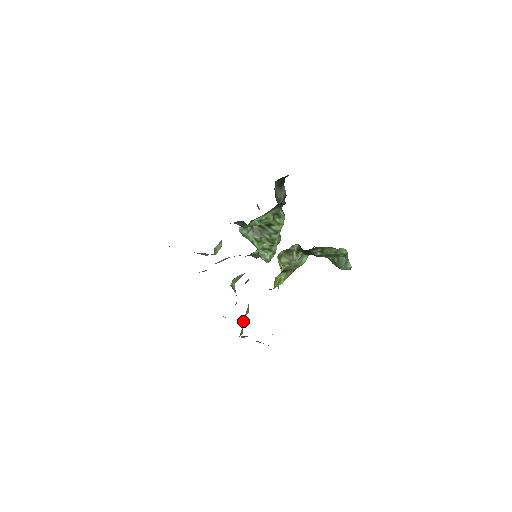
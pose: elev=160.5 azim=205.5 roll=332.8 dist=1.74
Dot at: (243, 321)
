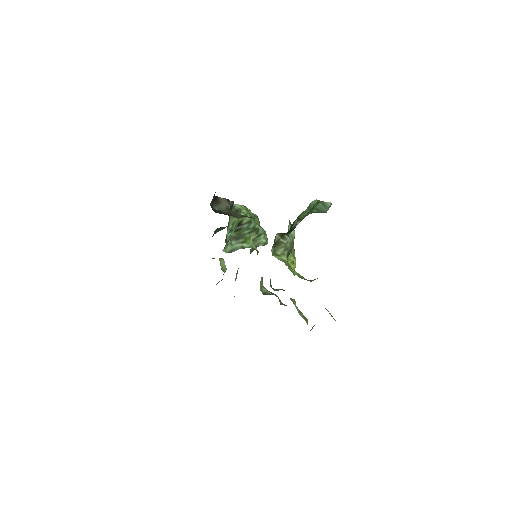
Dot at: (299, 312)
